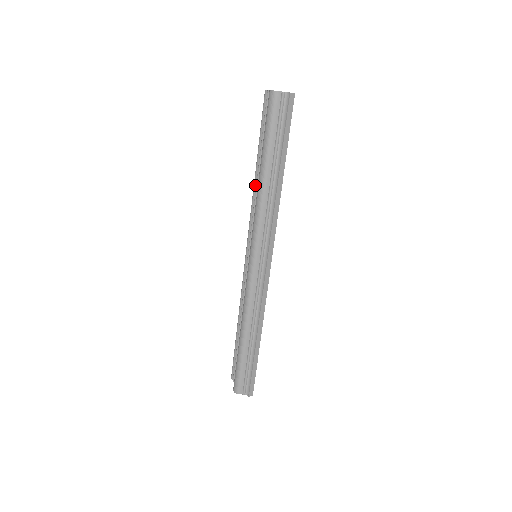
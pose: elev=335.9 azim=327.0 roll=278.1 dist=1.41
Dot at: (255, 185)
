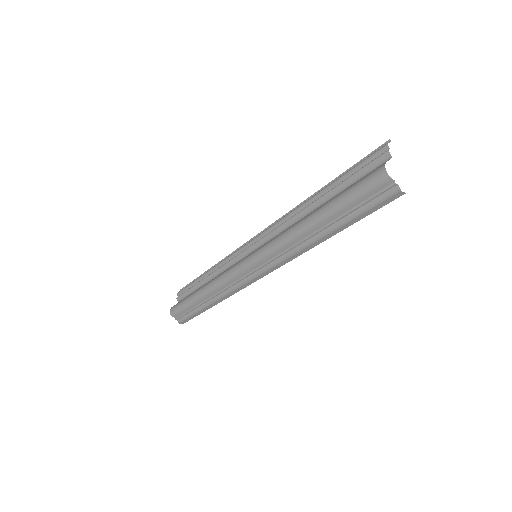
Dot at: (302, 207)
